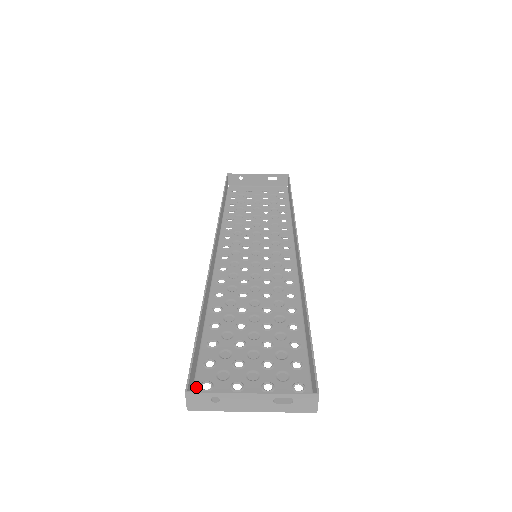
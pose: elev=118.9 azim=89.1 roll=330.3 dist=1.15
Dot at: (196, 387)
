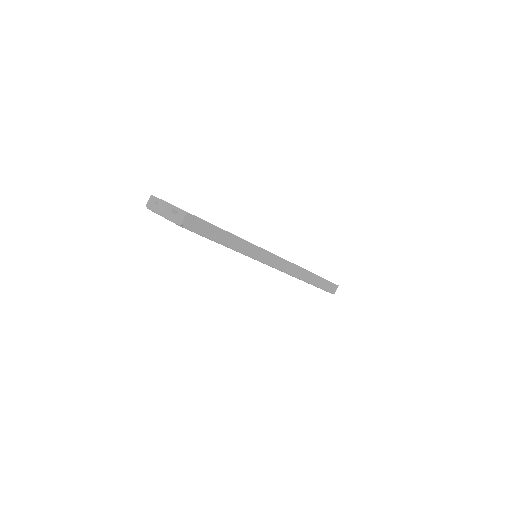
Dot at: occluded
